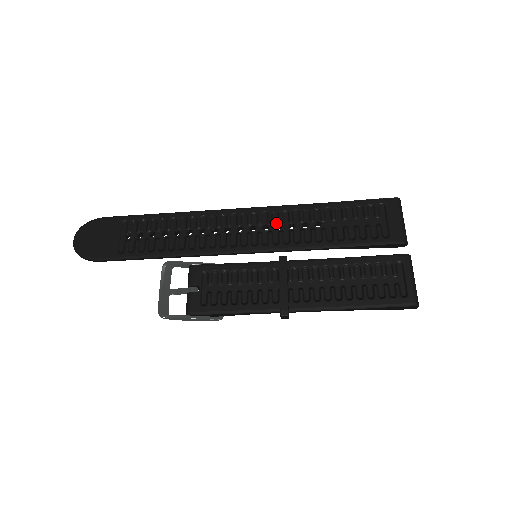
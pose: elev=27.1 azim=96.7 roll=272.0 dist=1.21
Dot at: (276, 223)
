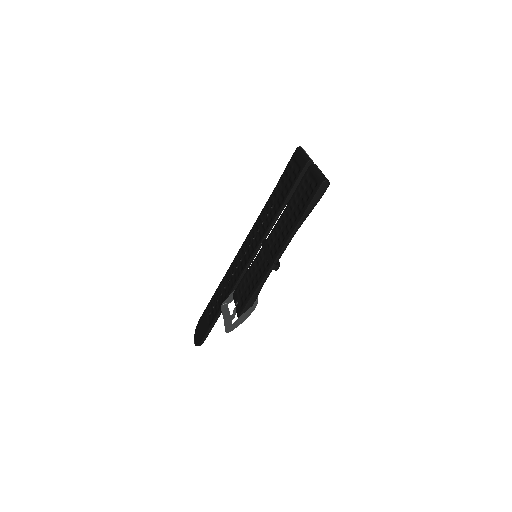
Dot at: (257, 230)
